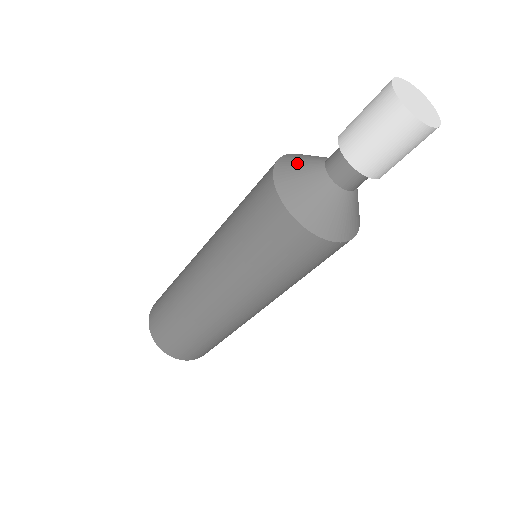
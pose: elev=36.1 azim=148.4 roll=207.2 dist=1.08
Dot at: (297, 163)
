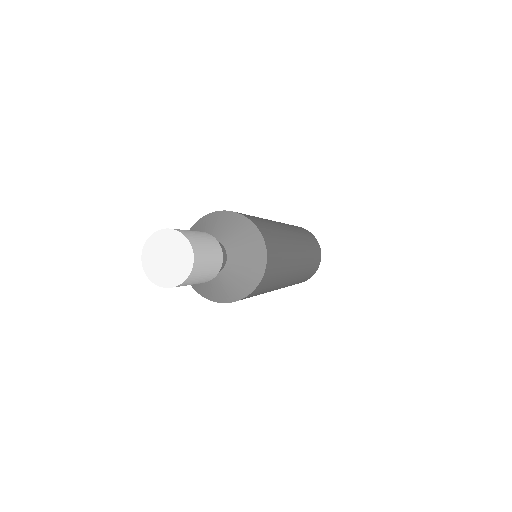
Dot at: occluded
